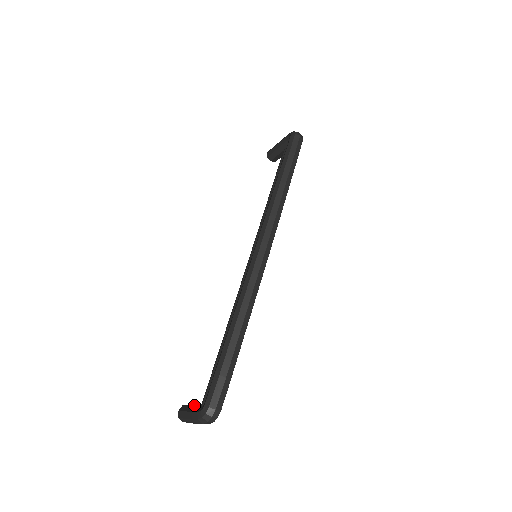
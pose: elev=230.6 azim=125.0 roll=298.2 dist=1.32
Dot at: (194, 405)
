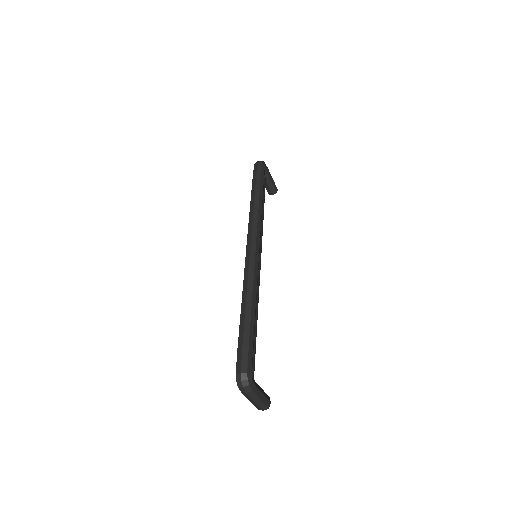
Dot at: occluded
